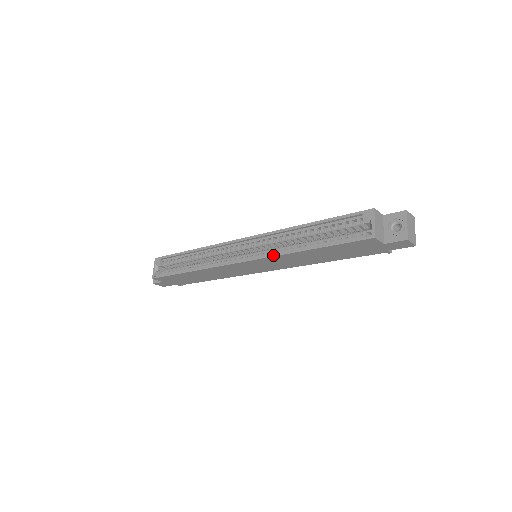
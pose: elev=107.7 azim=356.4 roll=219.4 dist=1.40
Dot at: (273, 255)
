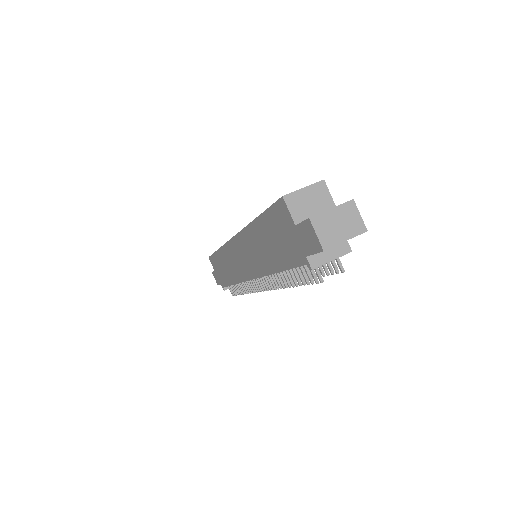
Dot at: (243, 228)
